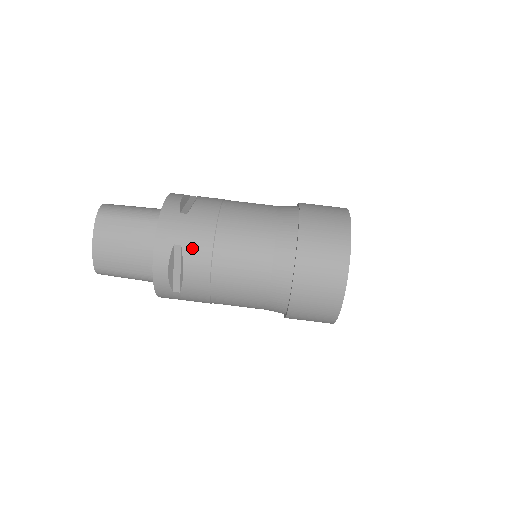
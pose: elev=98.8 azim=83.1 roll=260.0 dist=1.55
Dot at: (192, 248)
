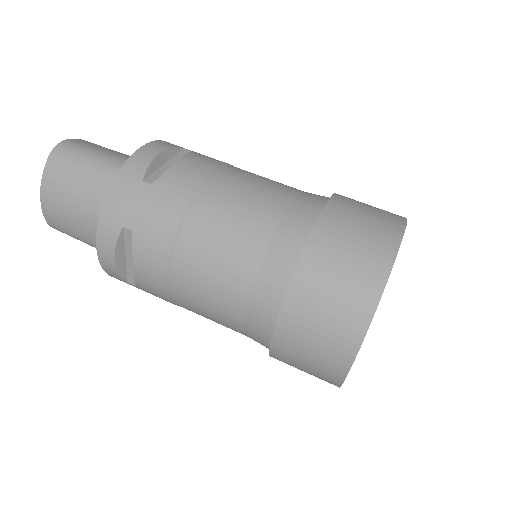
Dot at: (145, 239)
